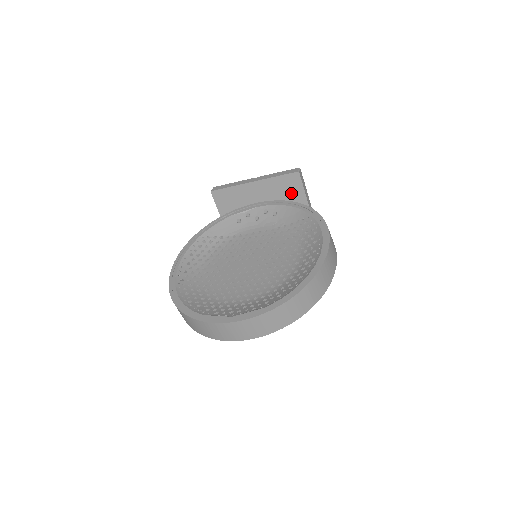
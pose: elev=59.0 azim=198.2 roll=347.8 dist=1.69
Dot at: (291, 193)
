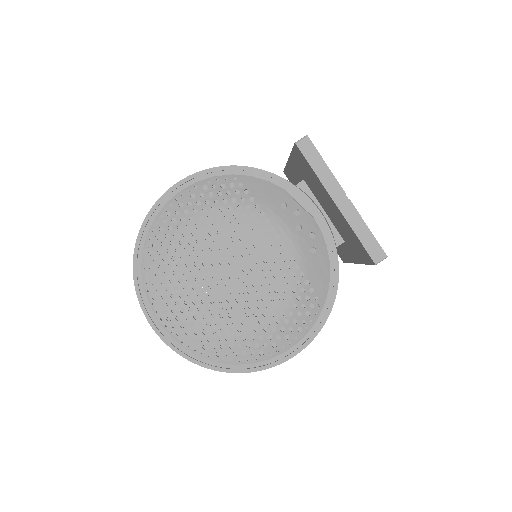
Dot at: (357, 248)
